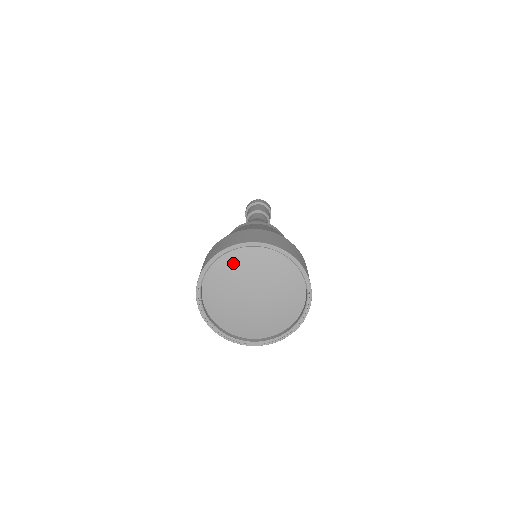
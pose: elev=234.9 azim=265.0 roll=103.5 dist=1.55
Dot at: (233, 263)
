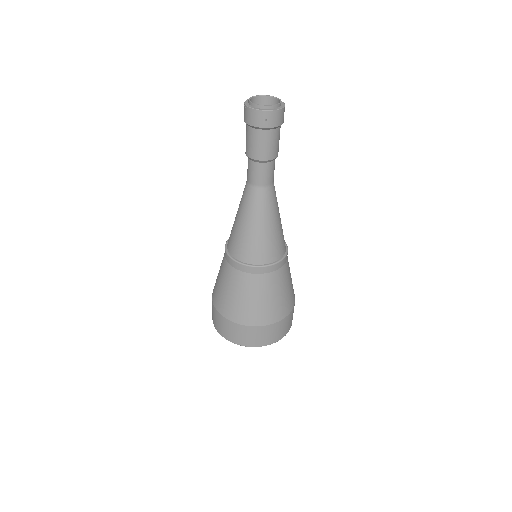
Dot at: occluded
